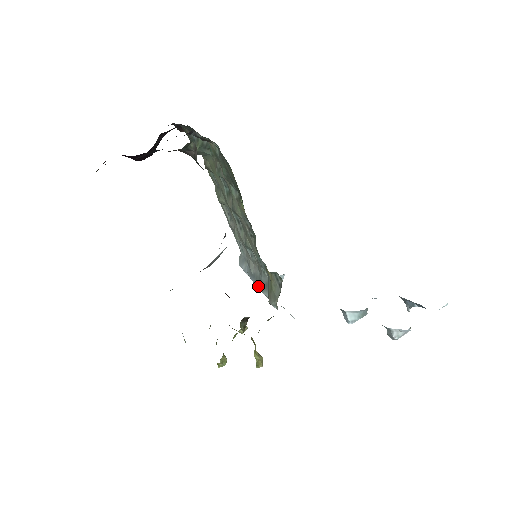
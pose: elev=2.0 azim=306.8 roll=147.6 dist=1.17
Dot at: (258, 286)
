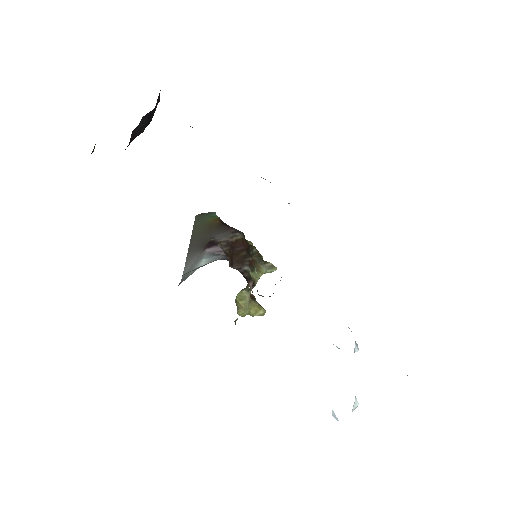
Dot at: occluded
